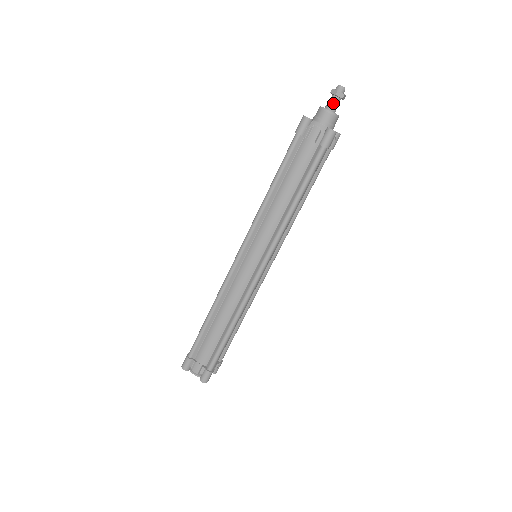
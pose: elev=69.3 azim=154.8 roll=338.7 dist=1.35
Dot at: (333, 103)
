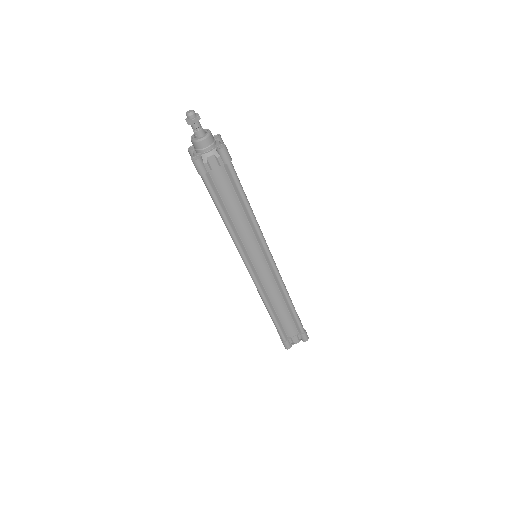
Dot at: (198, 129)
